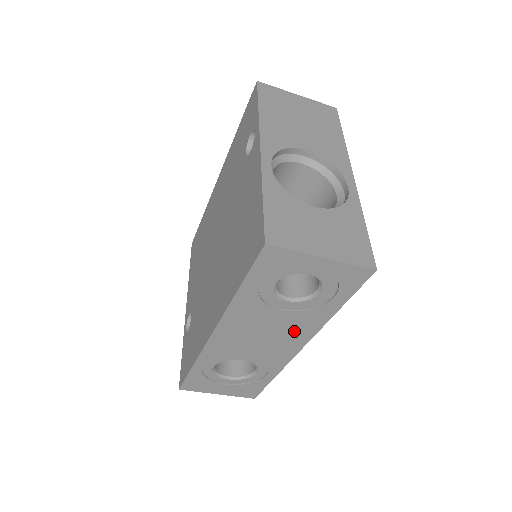
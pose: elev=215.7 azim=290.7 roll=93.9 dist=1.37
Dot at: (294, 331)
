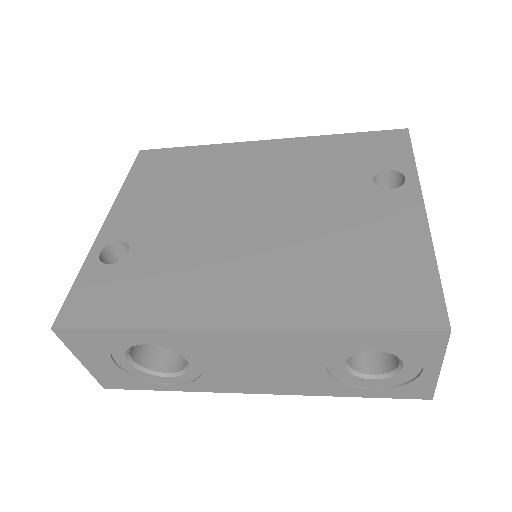
Dot at: (288, 382)
